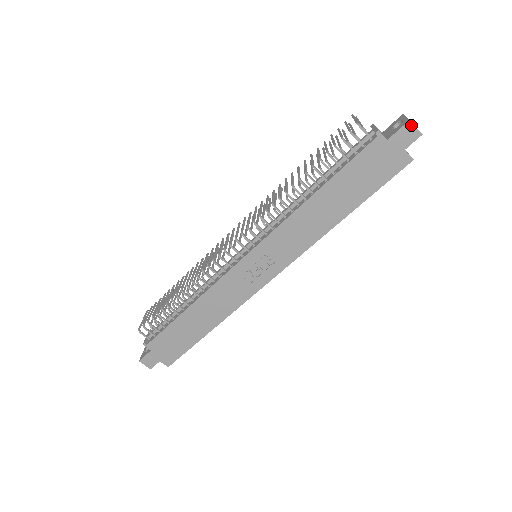
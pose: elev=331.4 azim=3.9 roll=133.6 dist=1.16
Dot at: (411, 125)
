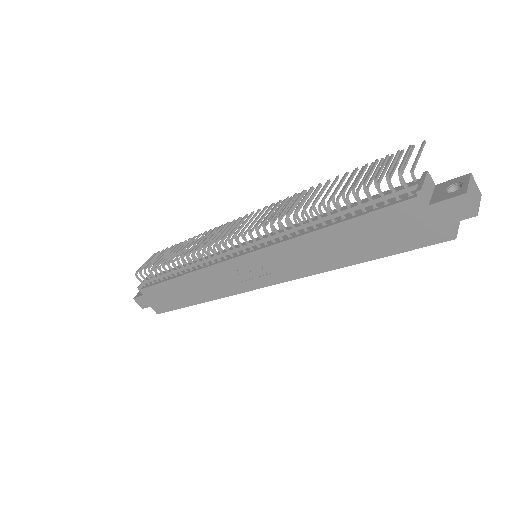
Dot at: (466, 200)
